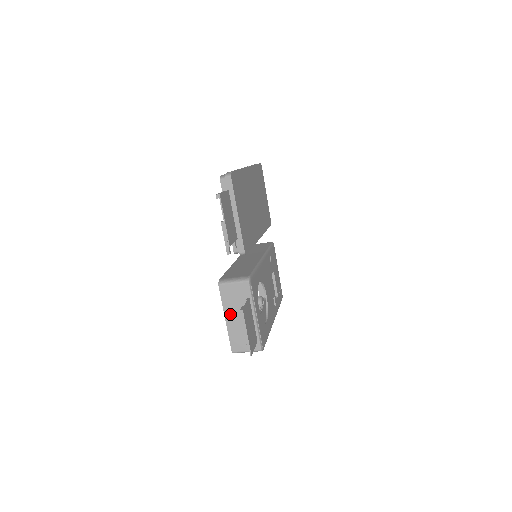
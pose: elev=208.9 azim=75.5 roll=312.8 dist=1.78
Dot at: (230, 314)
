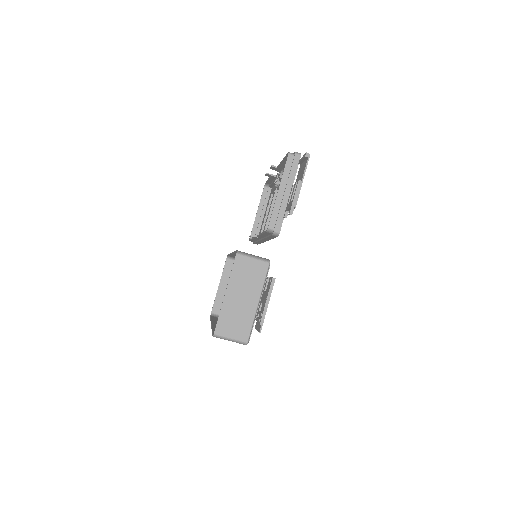
Dot at: (233, 290)
